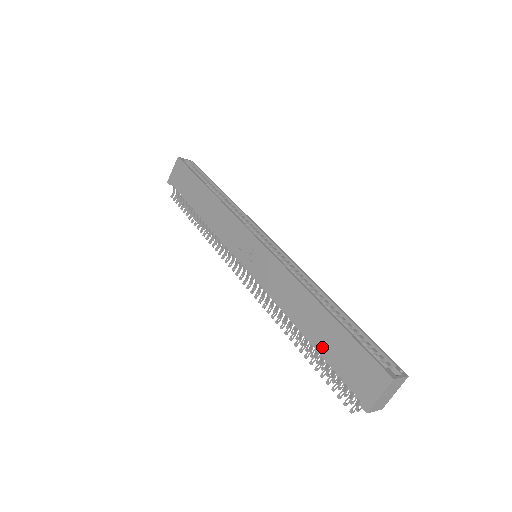
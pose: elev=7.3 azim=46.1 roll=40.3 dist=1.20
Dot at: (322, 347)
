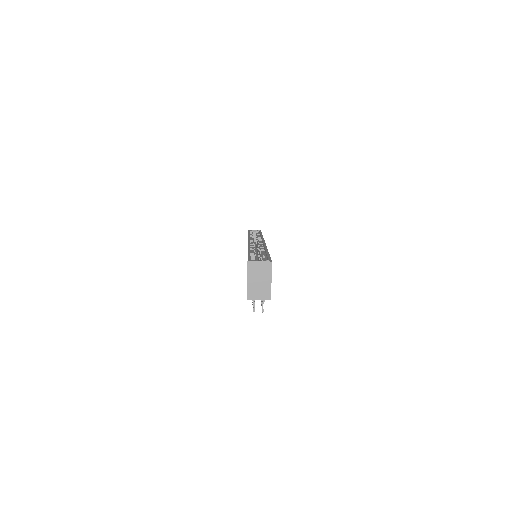
Dot at: occluded
